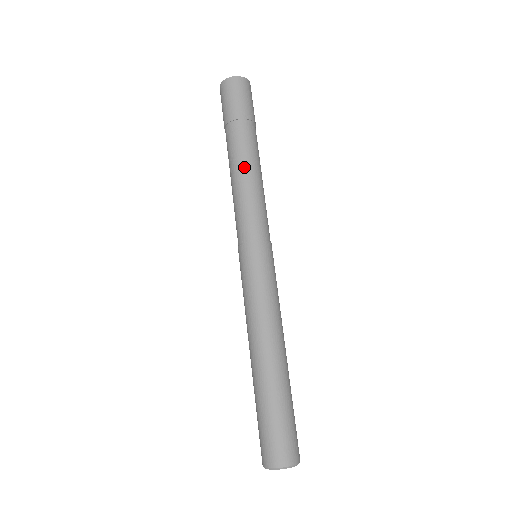
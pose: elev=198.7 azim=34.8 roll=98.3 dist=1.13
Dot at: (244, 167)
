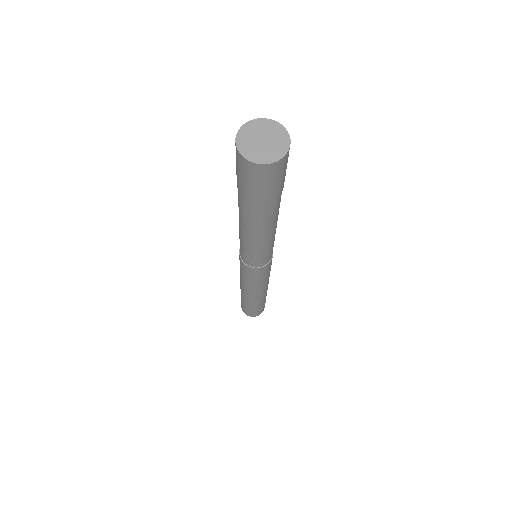
Dot at: (274, 228)
